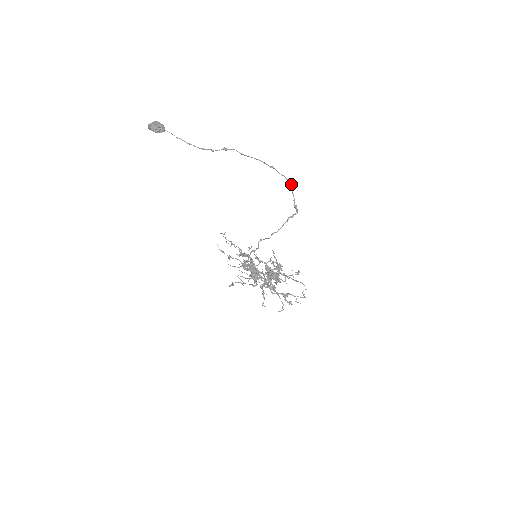
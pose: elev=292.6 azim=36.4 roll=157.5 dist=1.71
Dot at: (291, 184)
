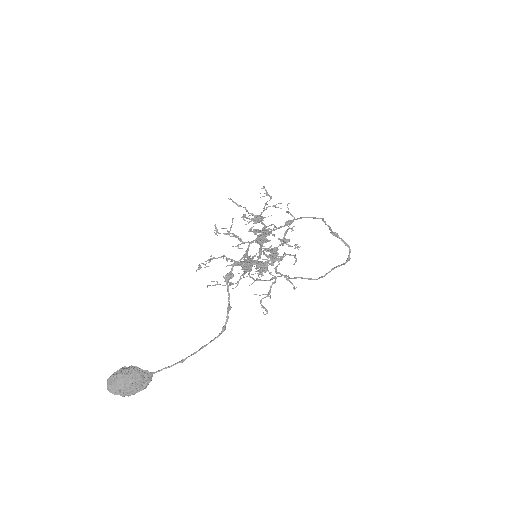
Dot at: (323, 220)
